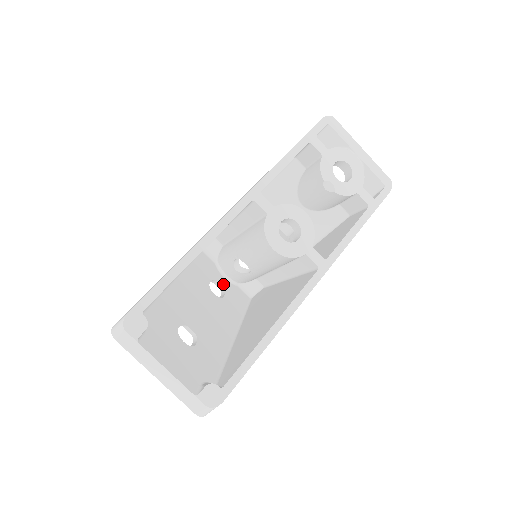
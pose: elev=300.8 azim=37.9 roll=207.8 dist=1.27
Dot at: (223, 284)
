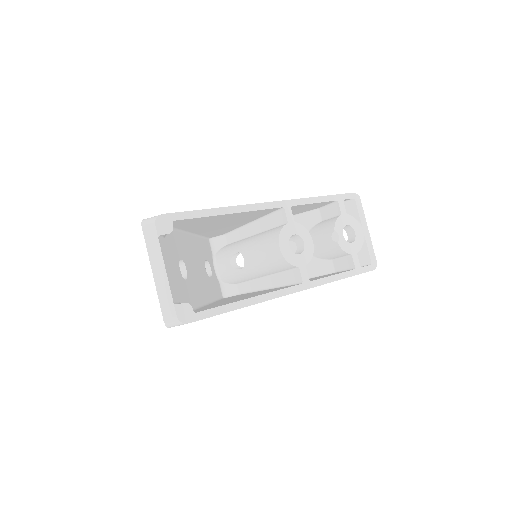
Dot at: (212, 270)
